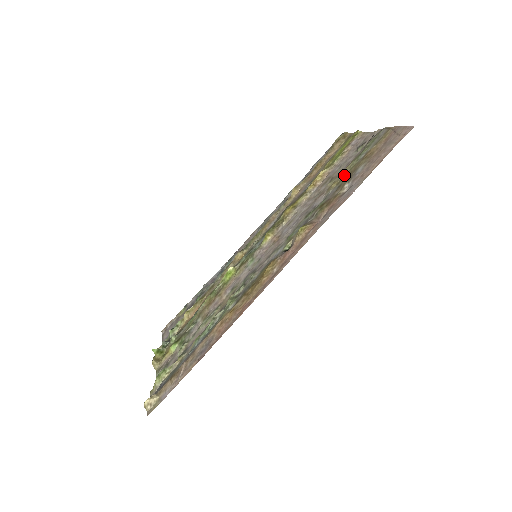
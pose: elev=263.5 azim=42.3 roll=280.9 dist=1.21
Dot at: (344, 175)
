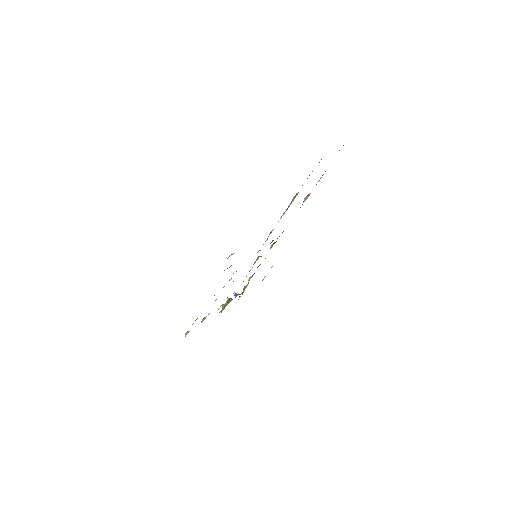
Dot at: occluded
